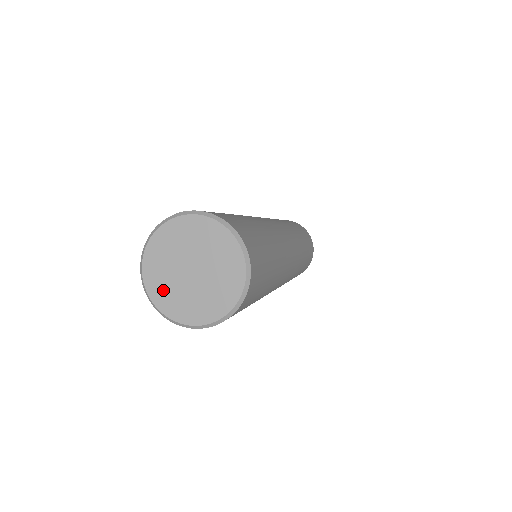
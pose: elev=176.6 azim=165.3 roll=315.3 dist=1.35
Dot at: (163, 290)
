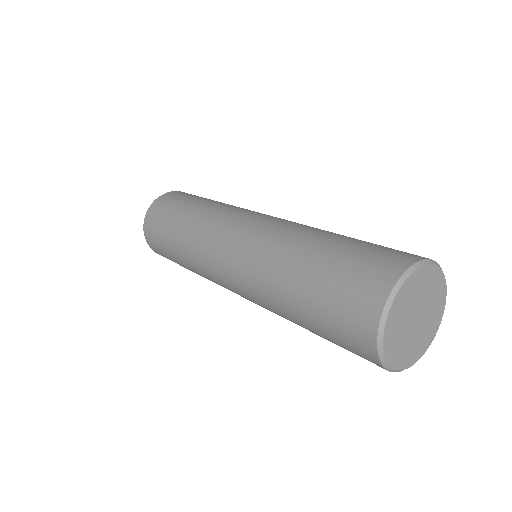
Dot at: (395, 326)
